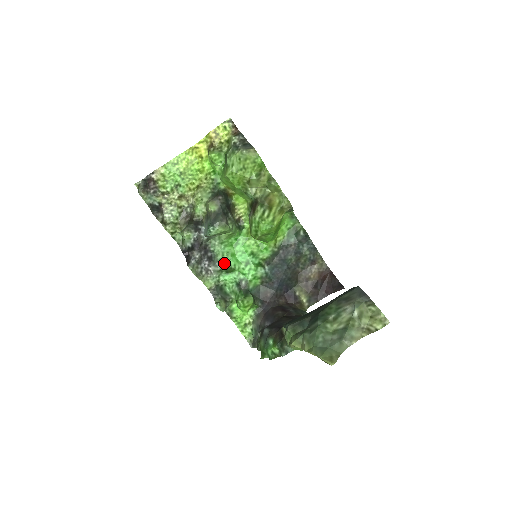
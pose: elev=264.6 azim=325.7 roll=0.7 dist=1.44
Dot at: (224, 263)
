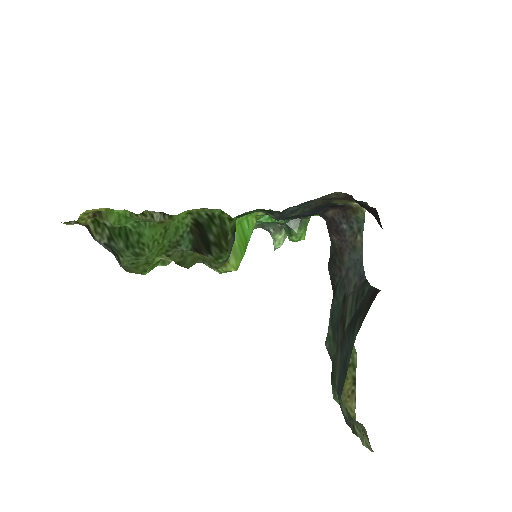
Dot at: occluded
